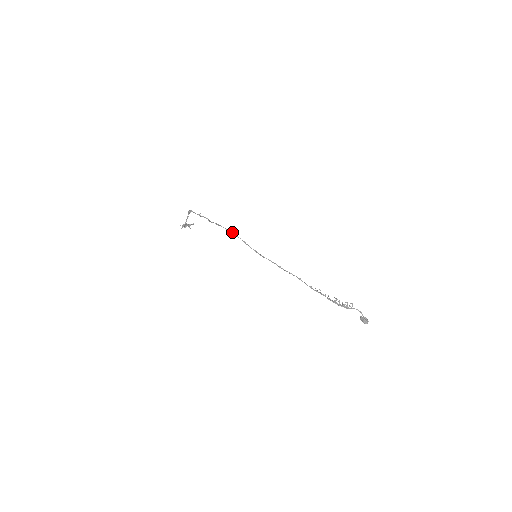
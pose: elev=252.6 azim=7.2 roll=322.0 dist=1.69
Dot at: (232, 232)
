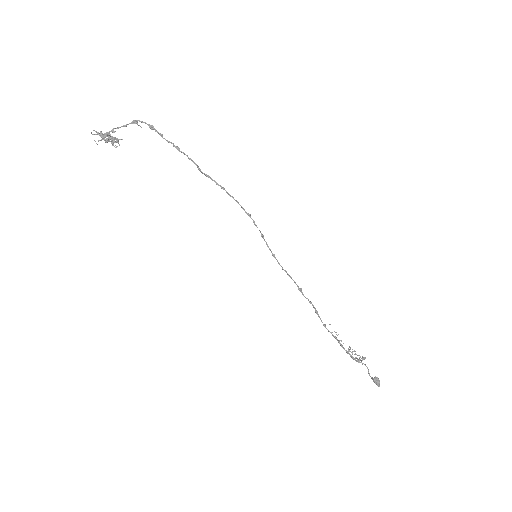
Dot at: occluded
